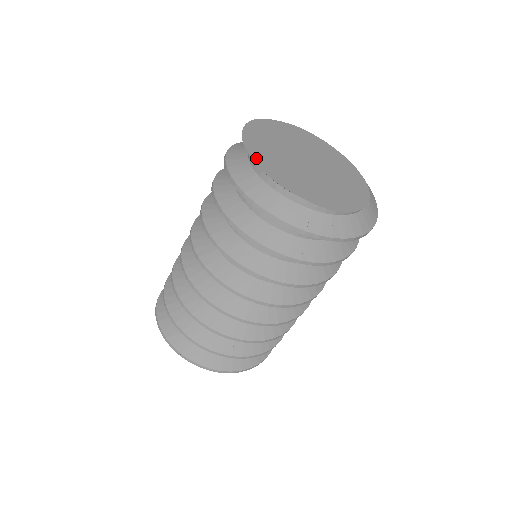
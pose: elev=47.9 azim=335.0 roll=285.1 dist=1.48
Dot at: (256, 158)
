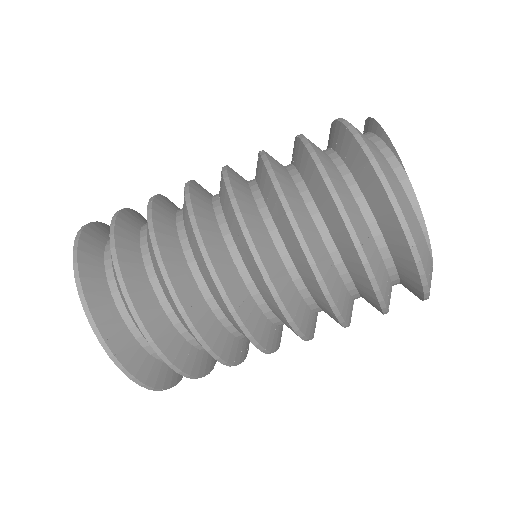
Dot at: occluded
